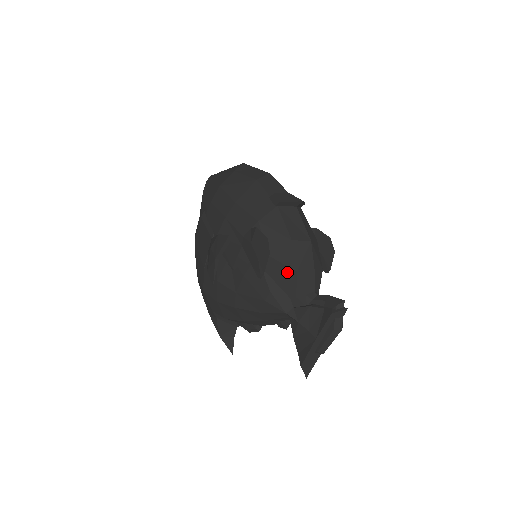
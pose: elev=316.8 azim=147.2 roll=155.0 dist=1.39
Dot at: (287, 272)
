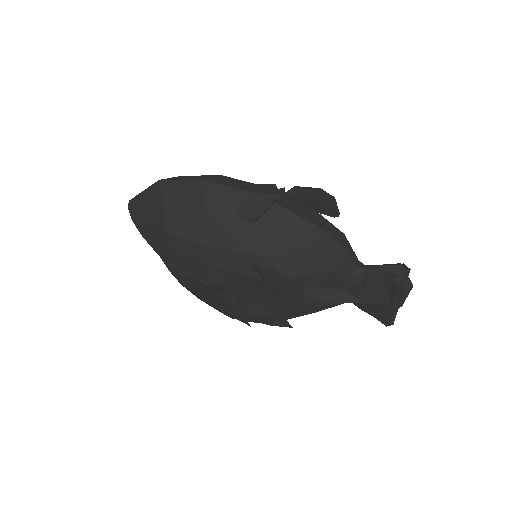
Dot at: (322, 276)
